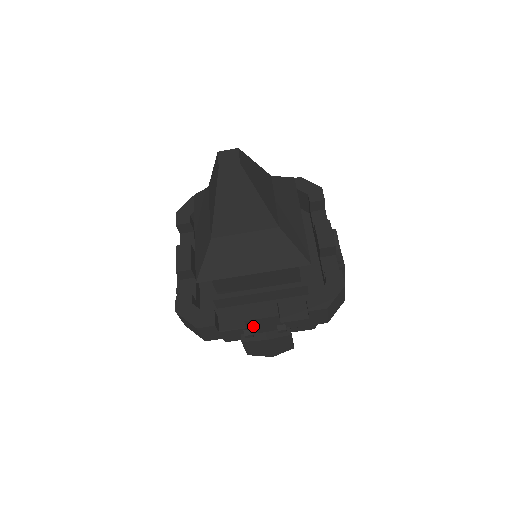
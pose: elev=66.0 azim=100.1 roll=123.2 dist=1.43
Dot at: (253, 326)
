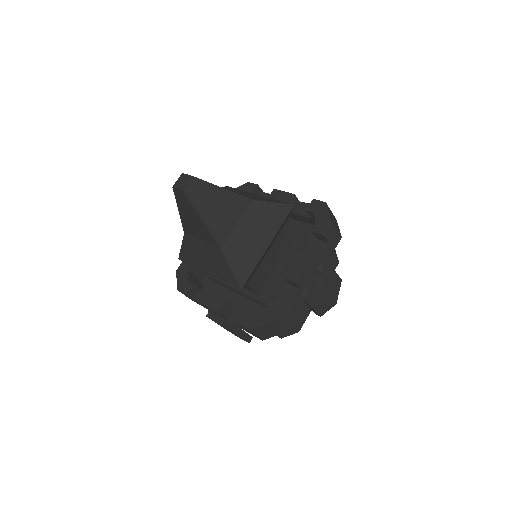
Dot at: (303, 284)
